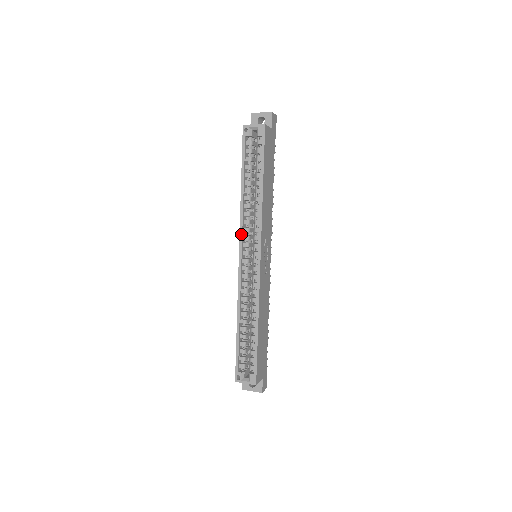
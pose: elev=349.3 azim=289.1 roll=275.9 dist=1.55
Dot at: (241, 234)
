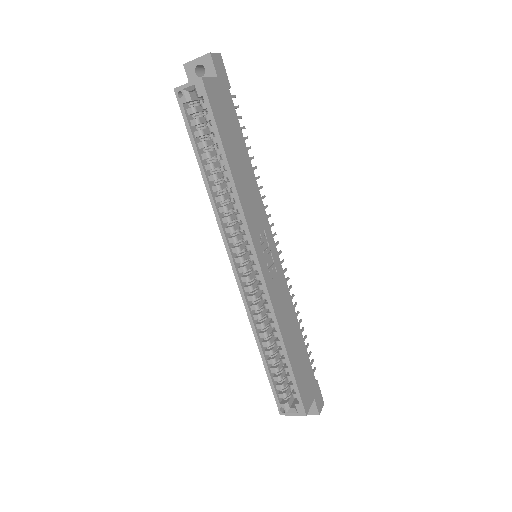
Dot at: (224, 238)
